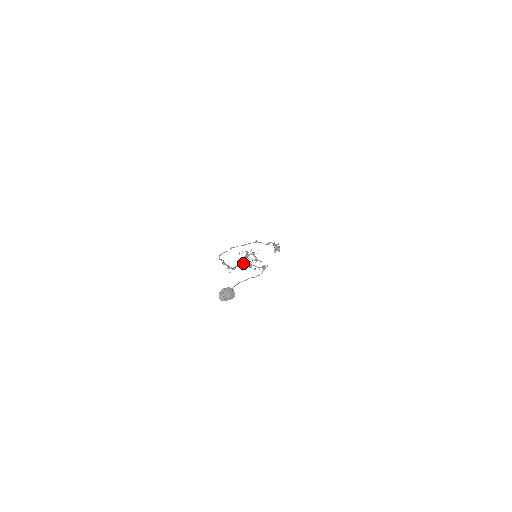
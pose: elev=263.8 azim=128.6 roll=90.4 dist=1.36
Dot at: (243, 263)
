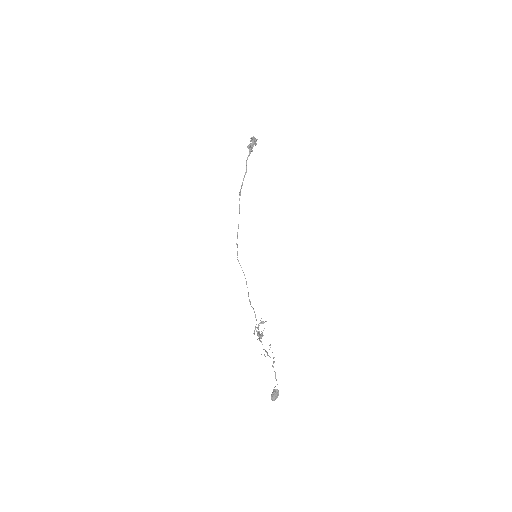
Dot at: (261, 336)
